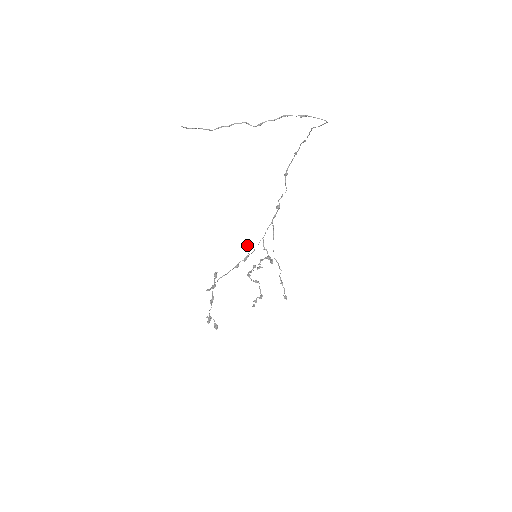
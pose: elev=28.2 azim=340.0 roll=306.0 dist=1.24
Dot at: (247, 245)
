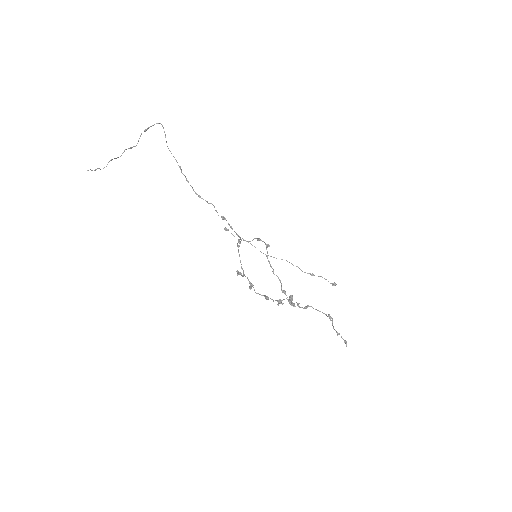
Dot at: (225, 229)
